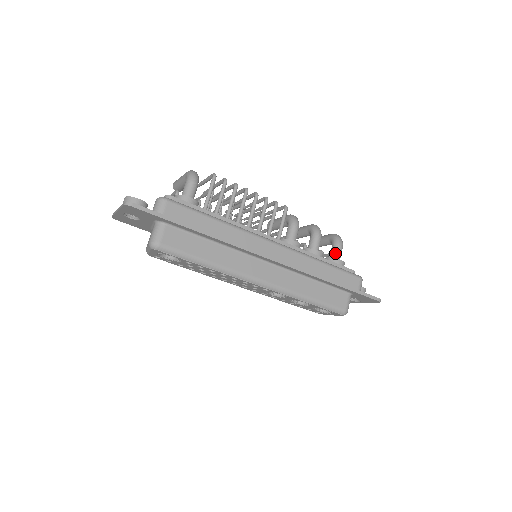
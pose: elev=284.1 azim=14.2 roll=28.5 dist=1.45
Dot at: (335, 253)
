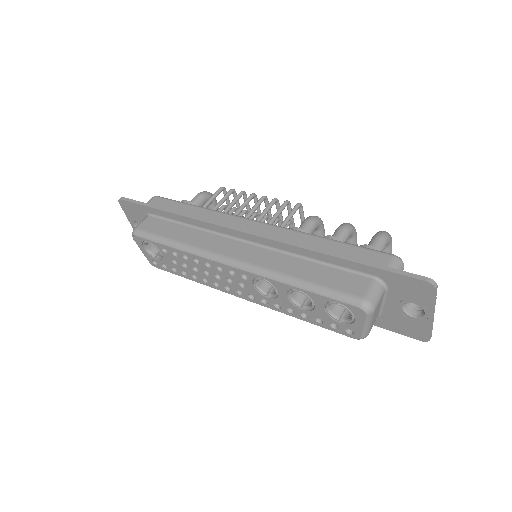
Dot at: (369, 244)
